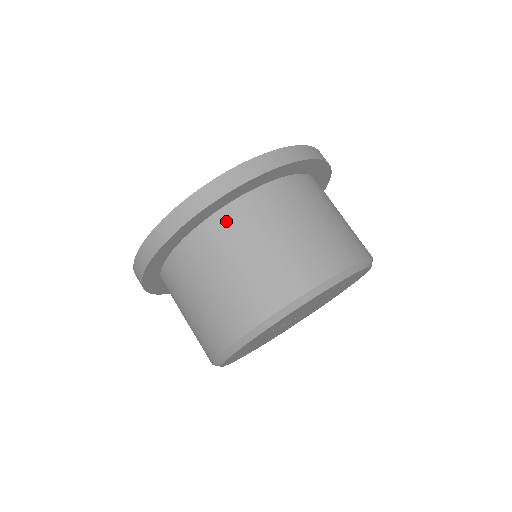
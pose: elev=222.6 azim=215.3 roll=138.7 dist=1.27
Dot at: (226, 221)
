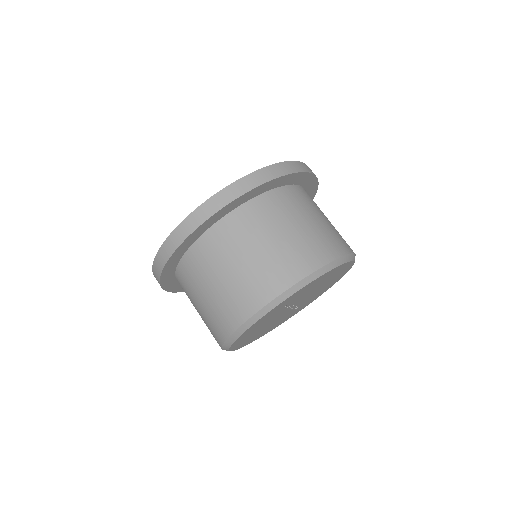
Dot at: (272, 201)
